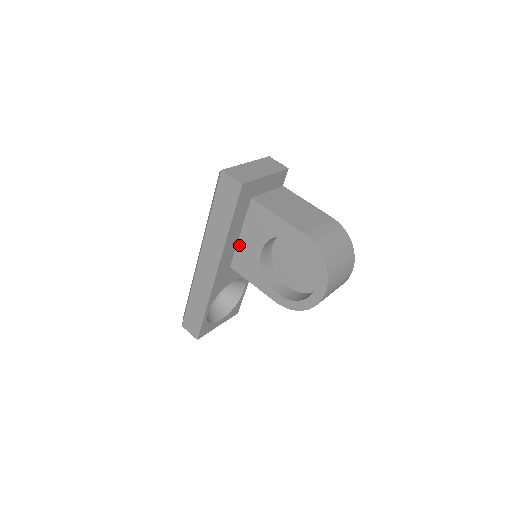
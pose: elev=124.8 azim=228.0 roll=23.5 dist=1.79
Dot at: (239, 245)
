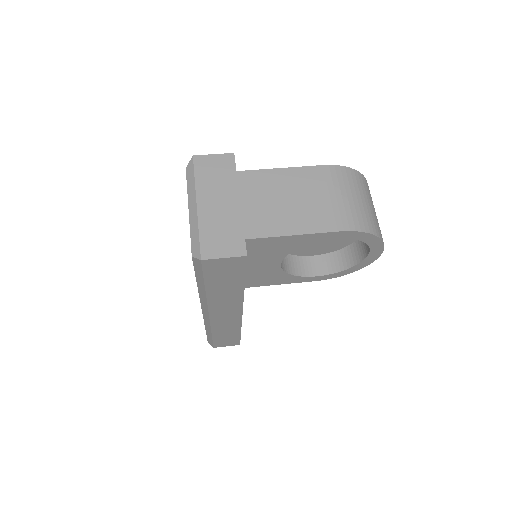
Dot at: occluded
